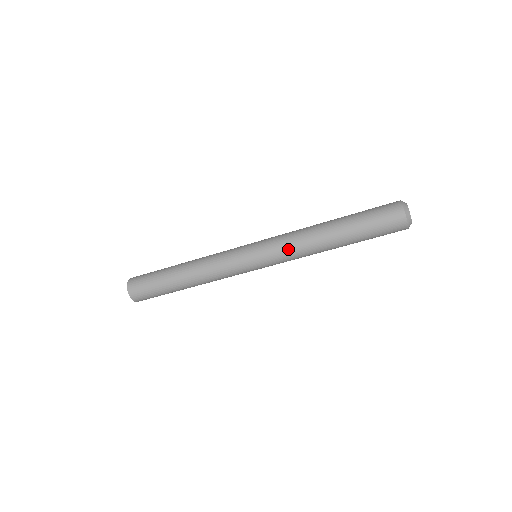
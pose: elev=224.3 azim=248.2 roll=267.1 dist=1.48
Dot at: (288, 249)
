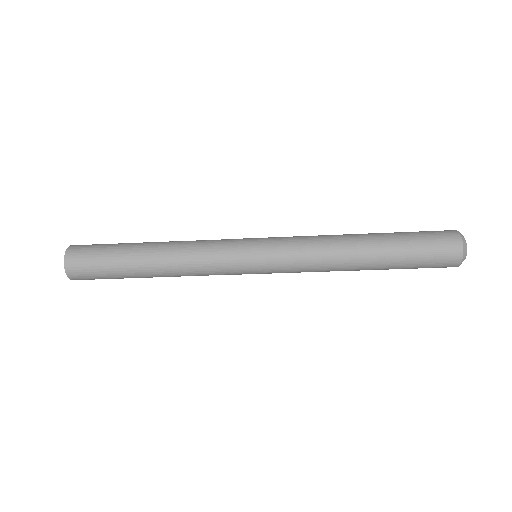
Dot at: (305, 270)
